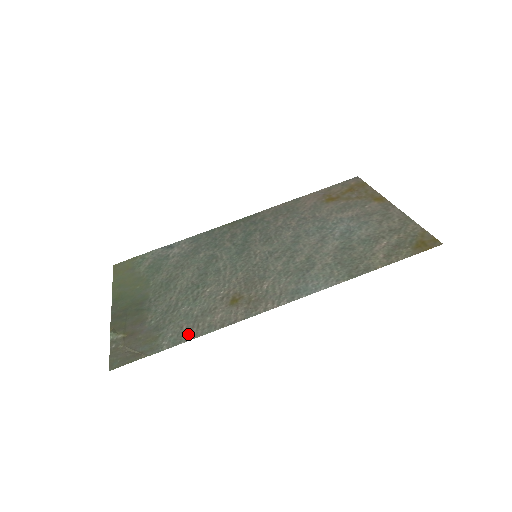
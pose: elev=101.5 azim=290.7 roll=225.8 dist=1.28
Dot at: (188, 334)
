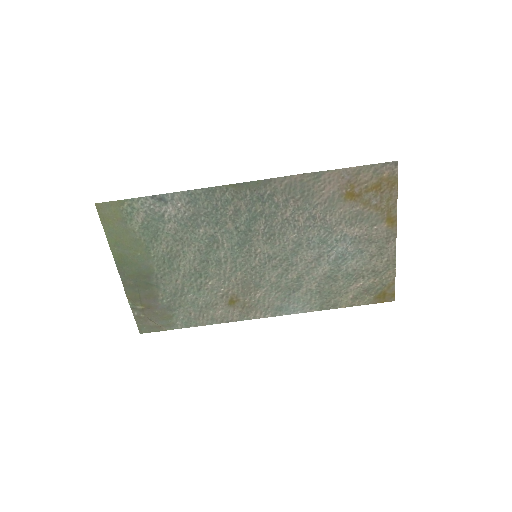
Dot at: (196, 321)
